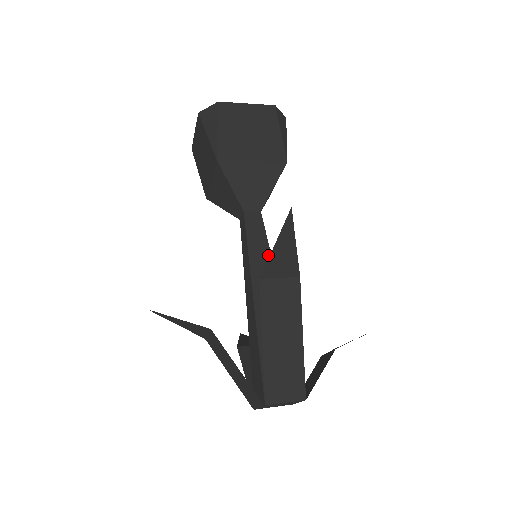
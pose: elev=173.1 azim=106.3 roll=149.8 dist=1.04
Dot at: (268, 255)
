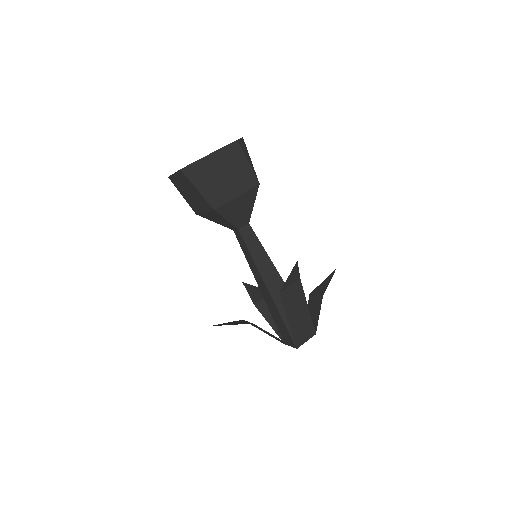
Dot at: (266, 255)
